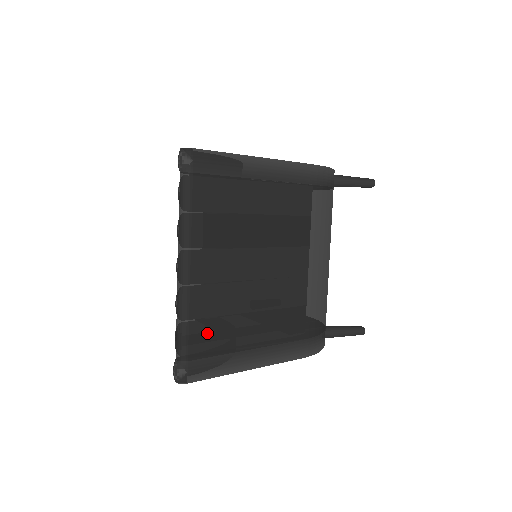
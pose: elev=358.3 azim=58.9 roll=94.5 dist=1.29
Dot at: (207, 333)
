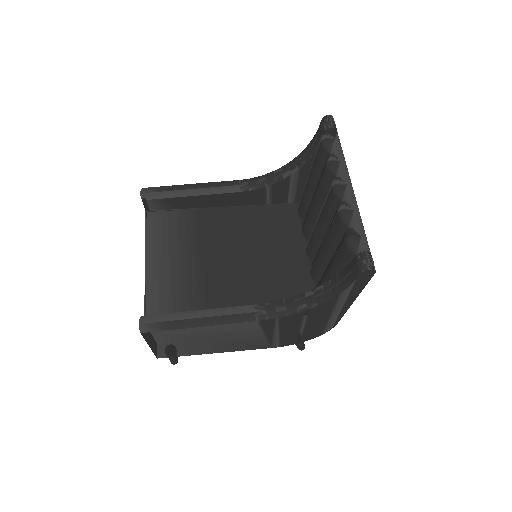
Dot at: occluded
